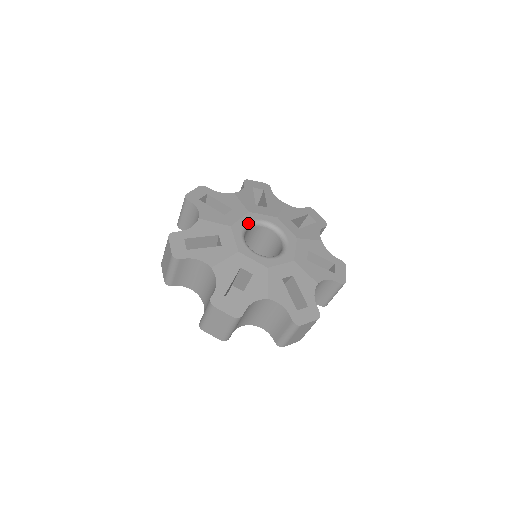
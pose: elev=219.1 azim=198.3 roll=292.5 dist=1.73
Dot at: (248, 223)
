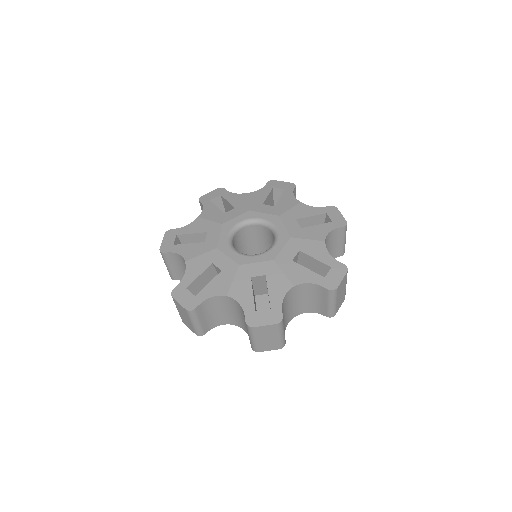
Dot at: (229, 234)
